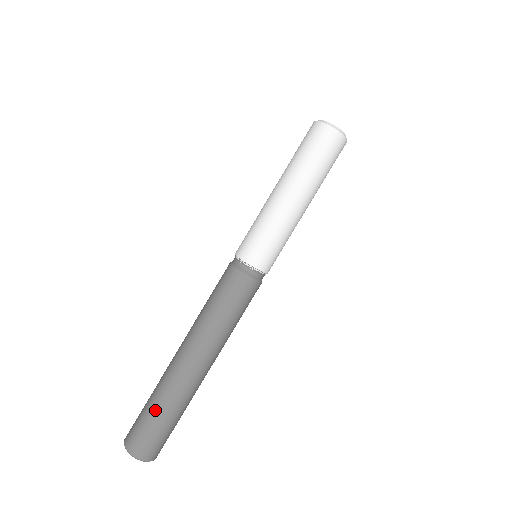
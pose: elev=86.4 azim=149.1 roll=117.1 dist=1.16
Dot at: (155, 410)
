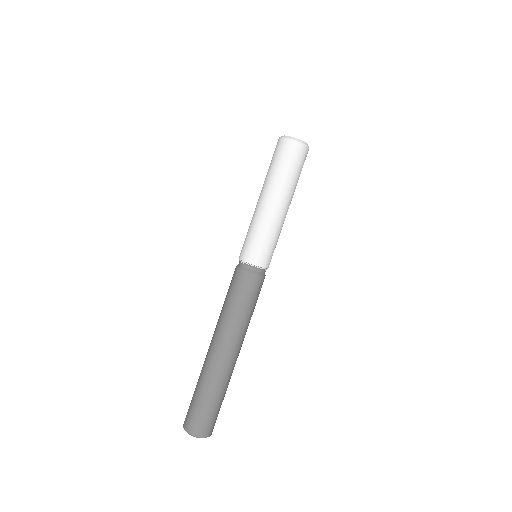
Dot at: (208, 398)
